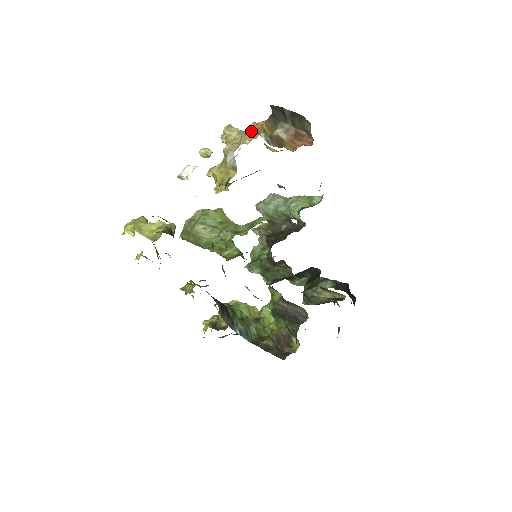
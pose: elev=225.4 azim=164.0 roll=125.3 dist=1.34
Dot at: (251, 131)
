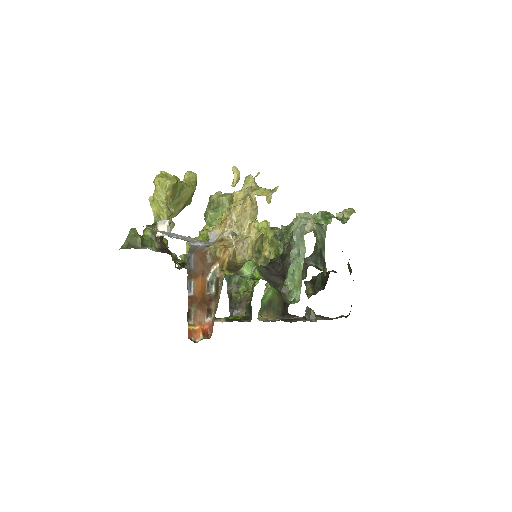
Dot at: (213, 255)
